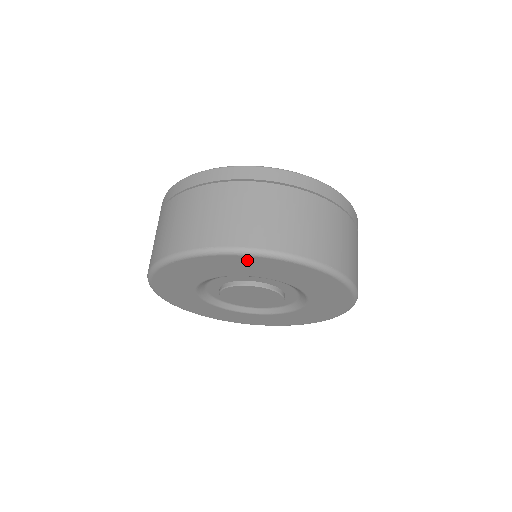
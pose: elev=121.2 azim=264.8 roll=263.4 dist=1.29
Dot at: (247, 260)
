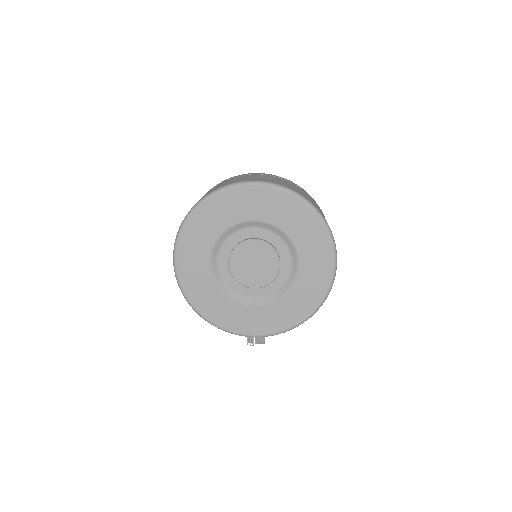
Dot at: (254, 192)
